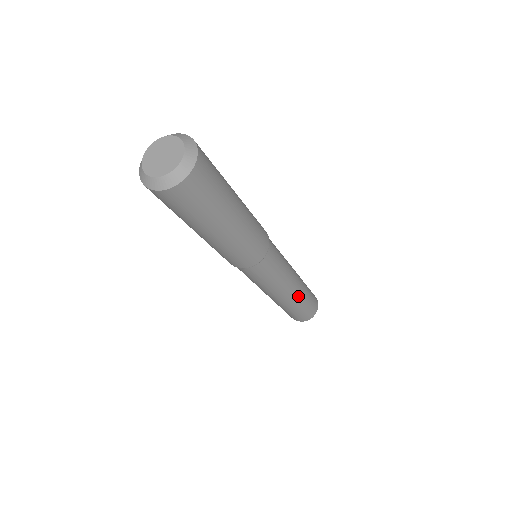
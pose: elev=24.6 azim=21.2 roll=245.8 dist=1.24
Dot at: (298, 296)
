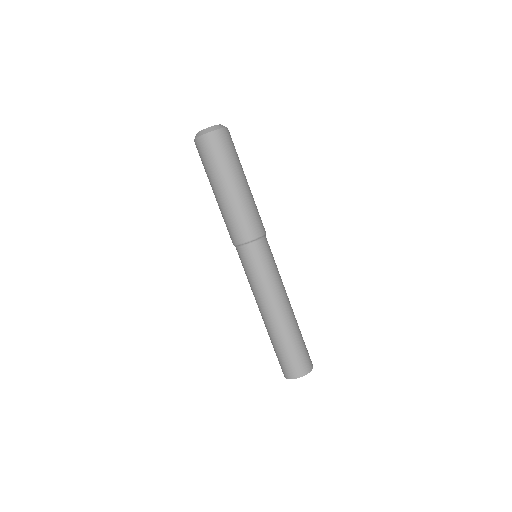
Dot at: (292, 319)
